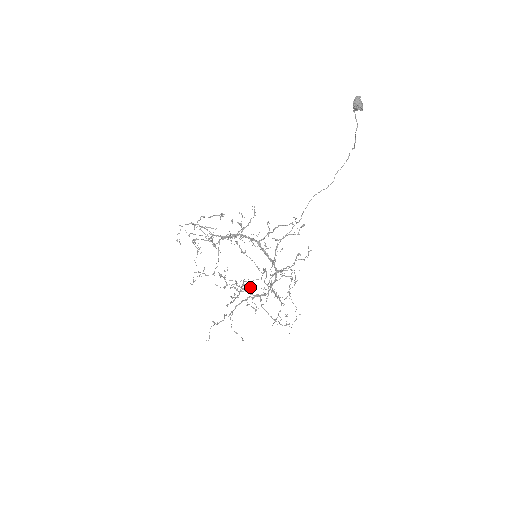
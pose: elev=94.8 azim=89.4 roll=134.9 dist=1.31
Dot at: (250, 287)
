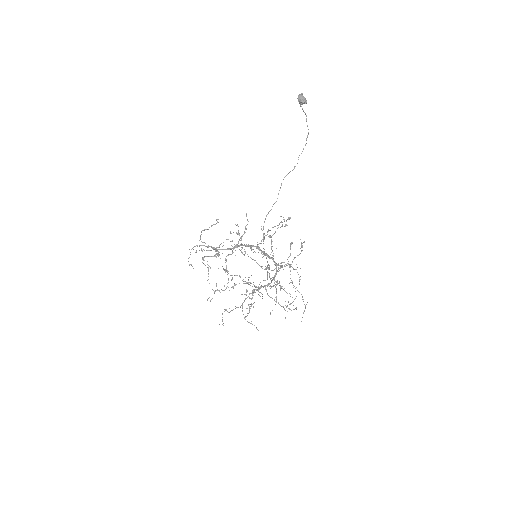
Dot at: occluded
